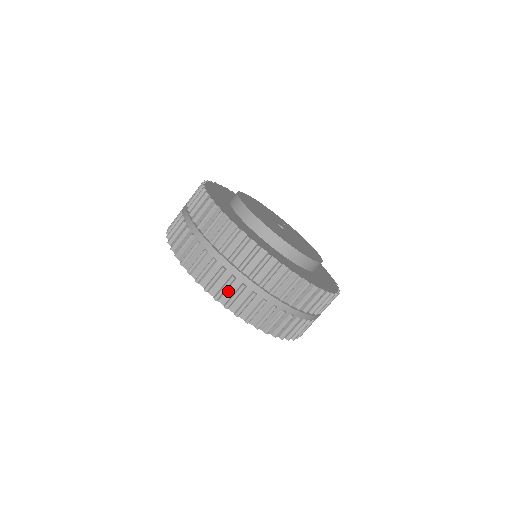
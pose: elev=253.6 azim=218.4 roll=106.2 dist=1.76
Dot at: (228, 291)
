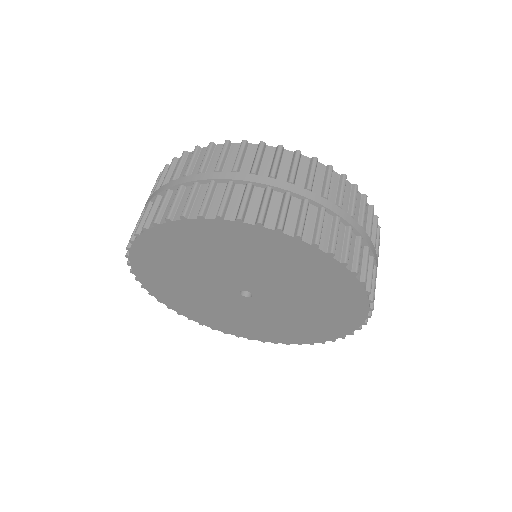
Dot at: (349, 250)
